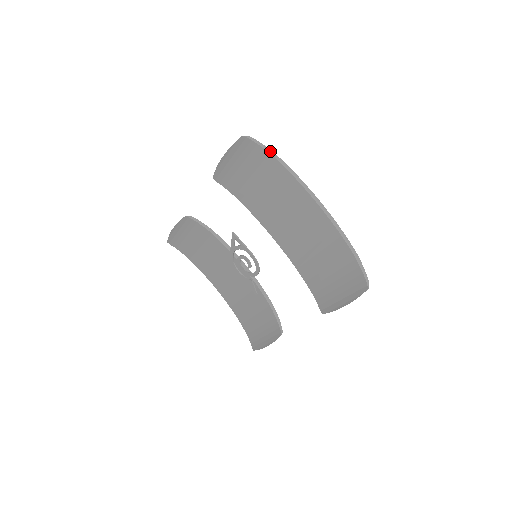
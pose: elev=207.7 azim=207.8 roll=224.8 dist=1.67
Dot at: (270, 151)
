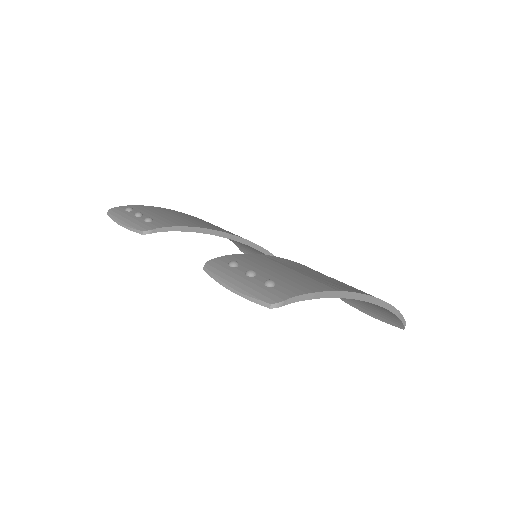
Dot at: (310, 296)
